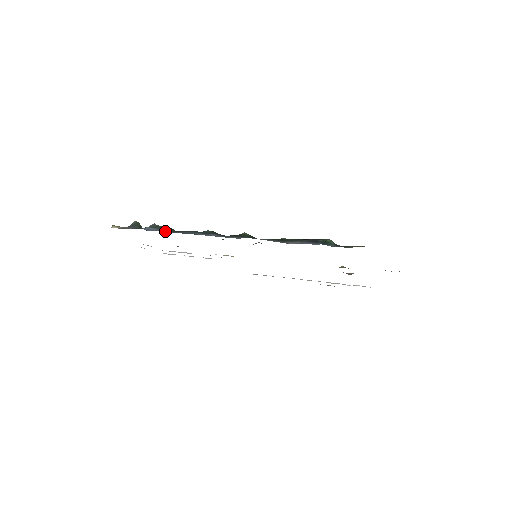
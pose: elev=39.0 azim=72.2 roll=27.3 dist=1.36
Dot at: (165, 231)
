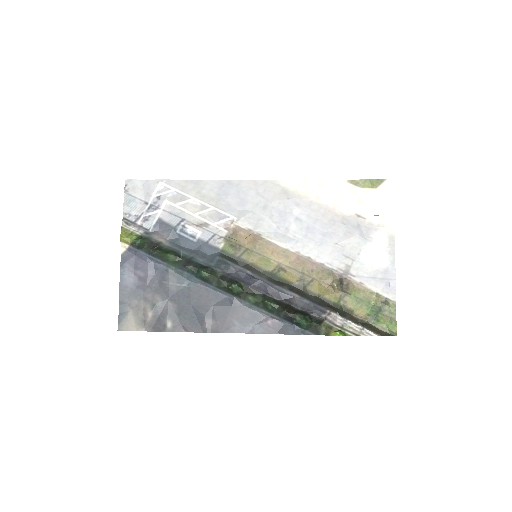
Dot at: (166, 266)
